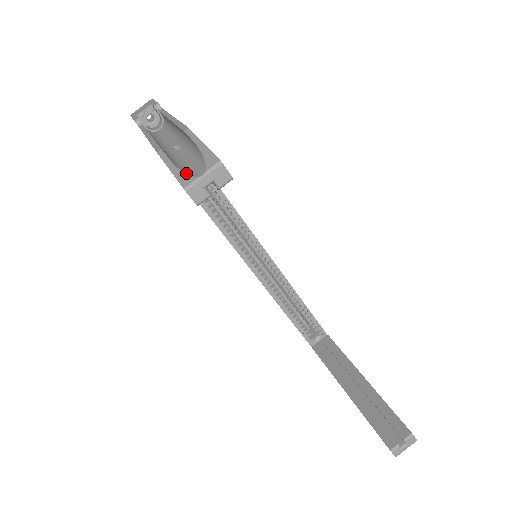
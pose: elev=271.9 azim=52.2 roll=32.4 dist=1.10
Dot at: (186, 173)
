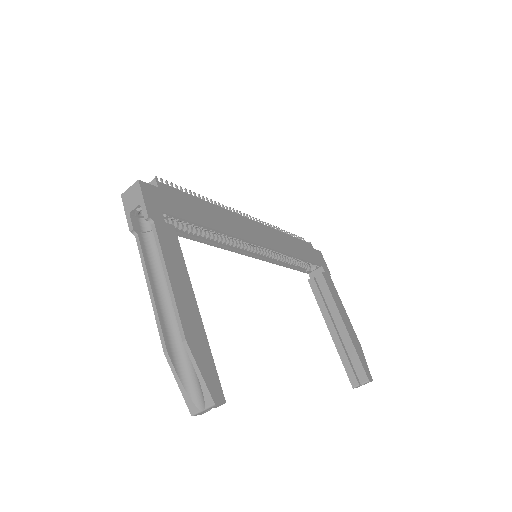
Dot at: (191, 398)
